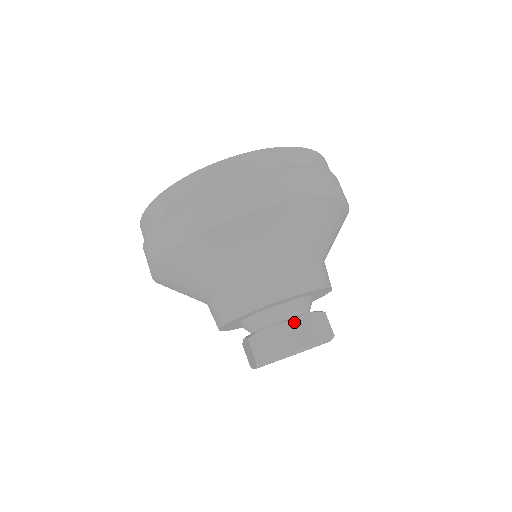
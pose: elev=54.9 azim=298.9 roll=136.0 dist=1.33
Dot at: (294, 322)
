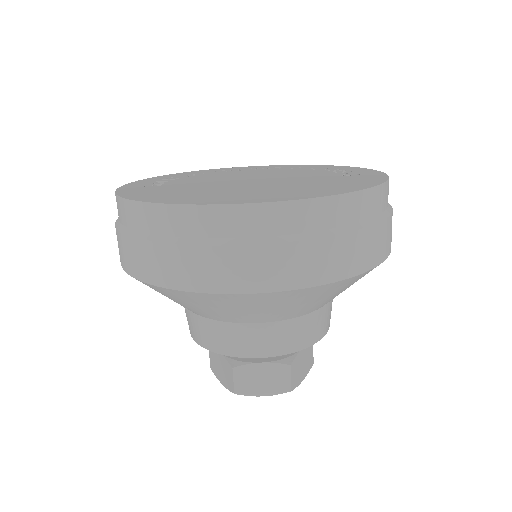
Dot at: (291, 365)
